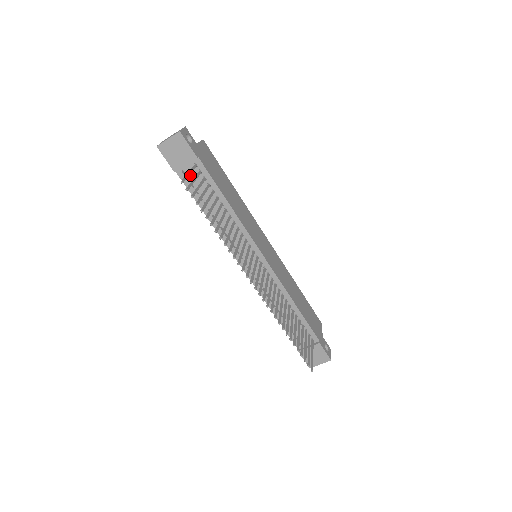
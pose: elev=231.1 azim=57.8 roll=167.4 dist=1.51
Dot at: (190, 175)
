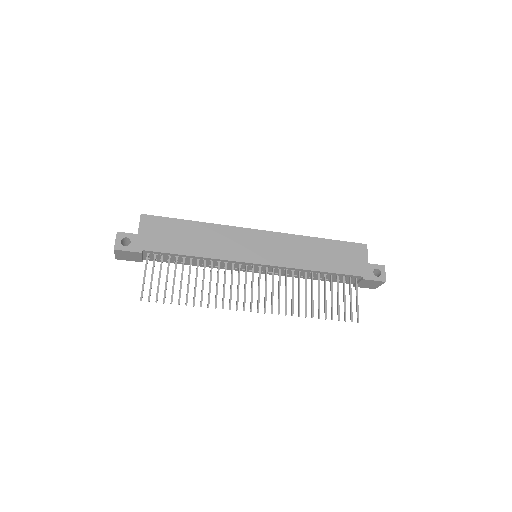
Dot at: (153, 257)
